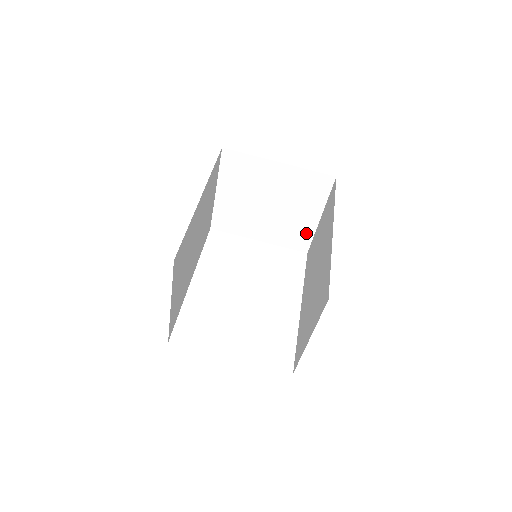
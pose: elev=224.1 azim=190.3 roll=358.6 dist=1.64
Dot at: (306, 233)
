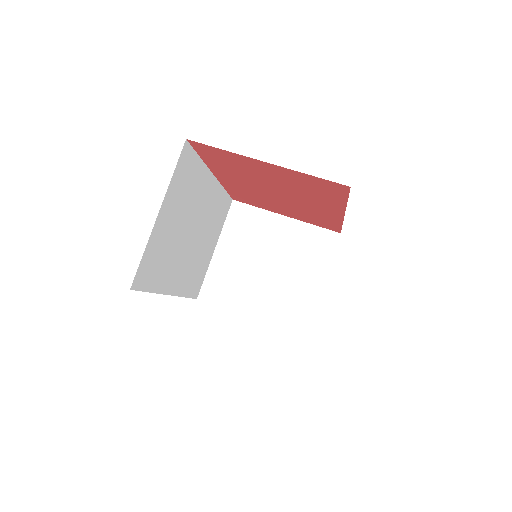
Dot at: (306, 307)
